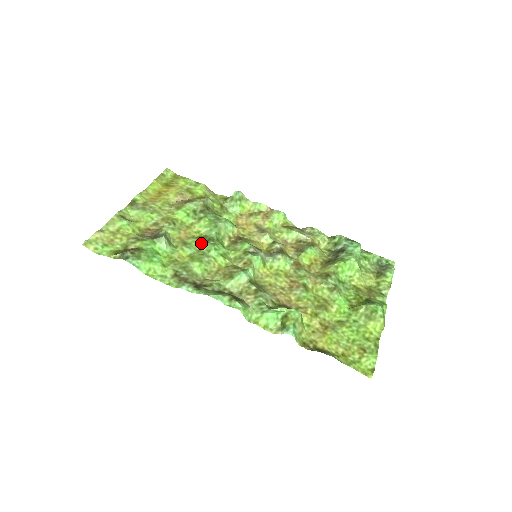
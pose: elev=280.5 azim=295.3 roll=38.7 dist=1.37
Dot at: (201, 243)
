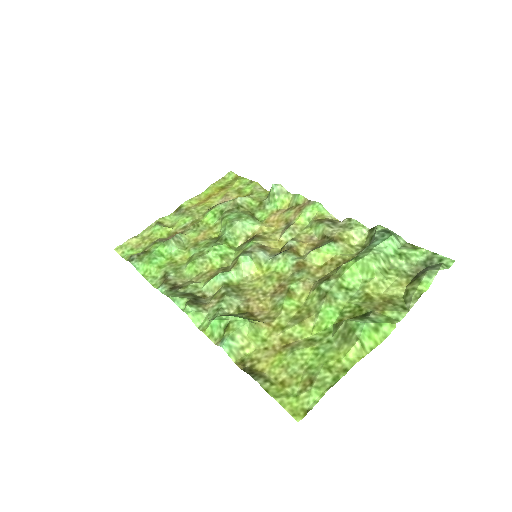
Dot at: (209, 244)
